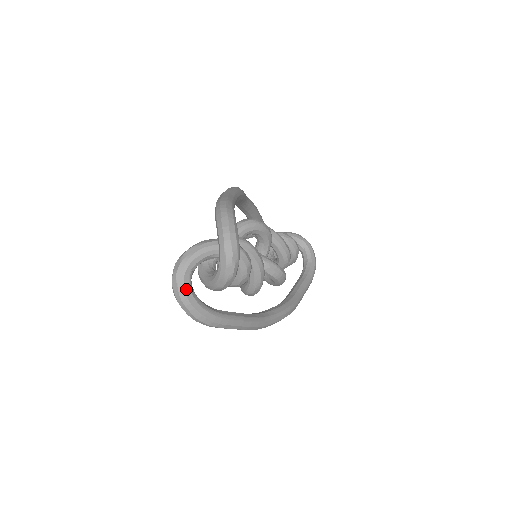
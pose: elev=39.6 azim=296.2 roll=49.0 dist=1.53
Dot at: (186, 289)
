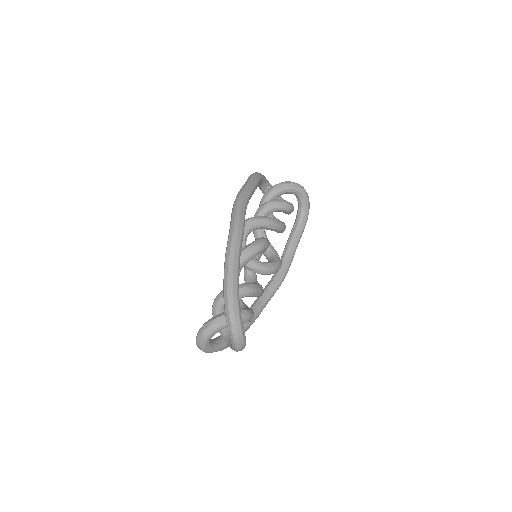
Dot at: (208, 349)
